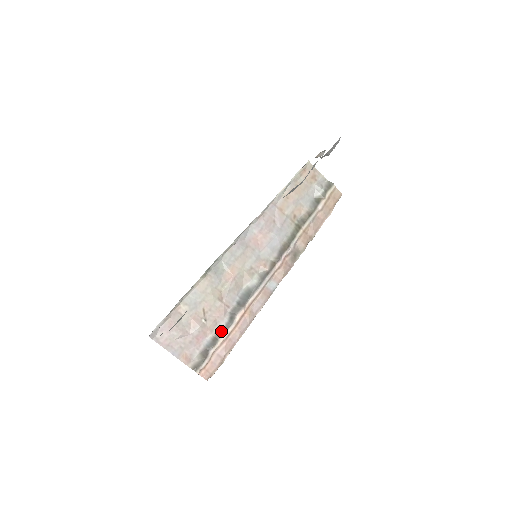
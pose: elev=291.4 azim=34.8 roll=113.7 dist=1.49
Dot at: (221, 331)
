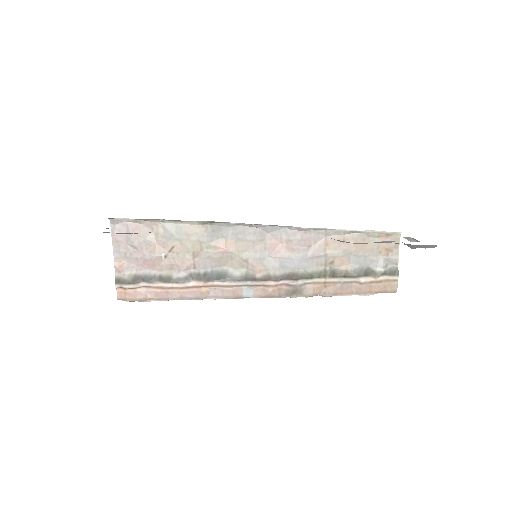
Dot at: (168, 278)
